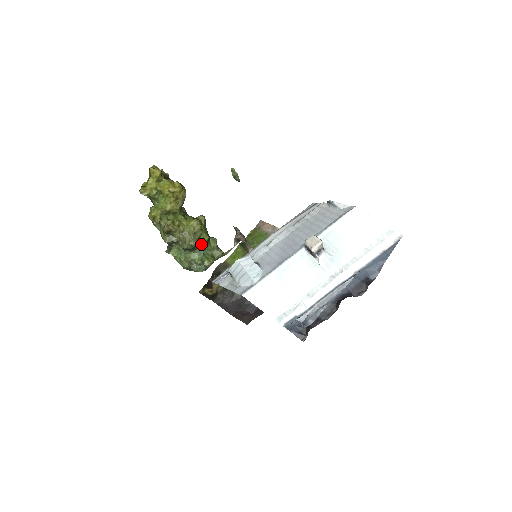
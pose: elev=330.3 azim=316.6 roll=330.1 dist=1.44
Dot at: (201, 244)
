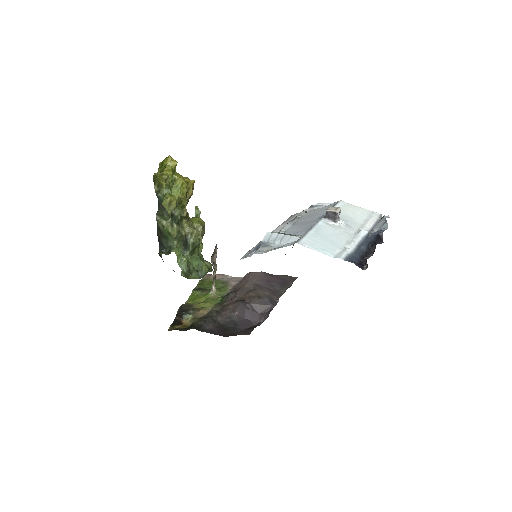
Dot at: (198, 249)
